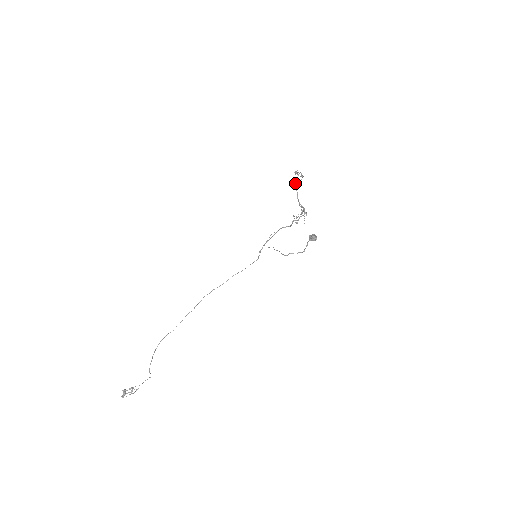
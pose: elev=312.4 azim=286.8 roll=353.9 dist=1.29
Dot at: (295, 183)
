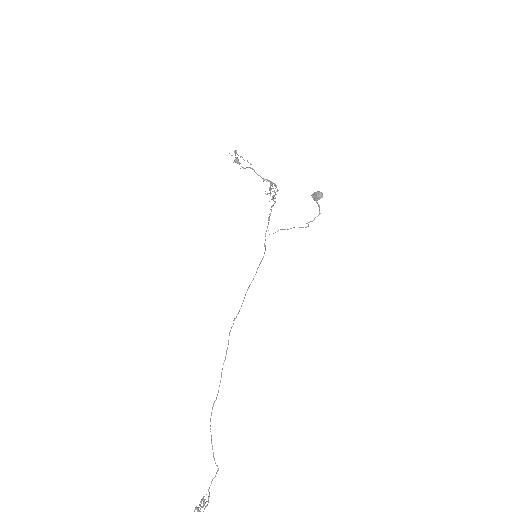
Dot at: occluded
